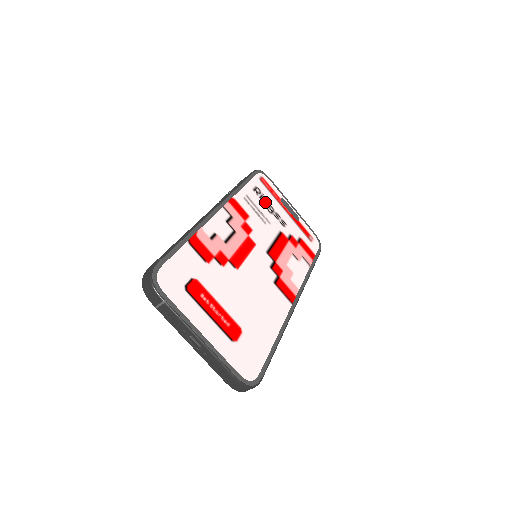
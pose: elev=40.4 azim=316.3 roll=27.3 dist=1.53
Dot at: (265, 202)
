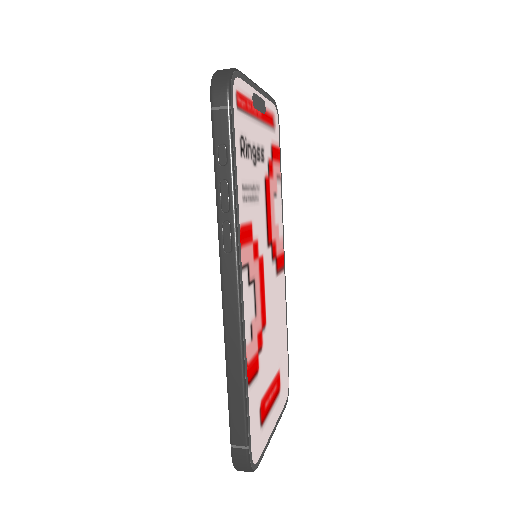
Dot at: (250, 153)
